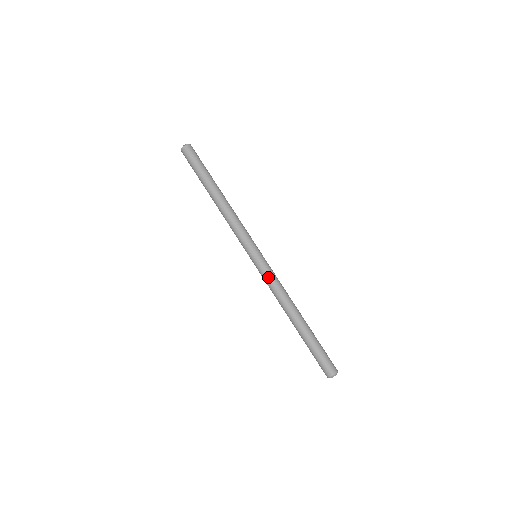
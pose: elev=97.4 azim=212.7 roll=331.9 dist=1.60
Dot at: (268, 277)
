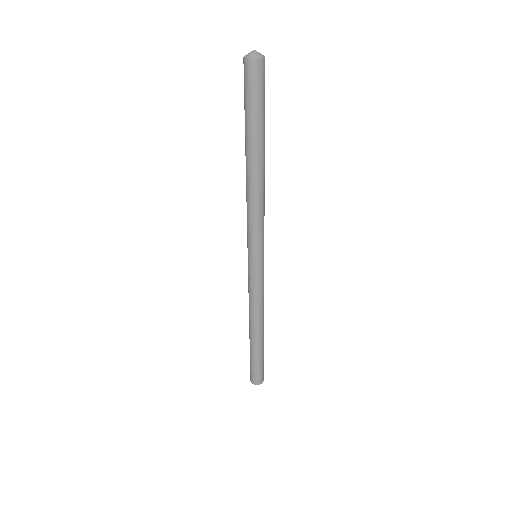
Dot at: (251, 287)
